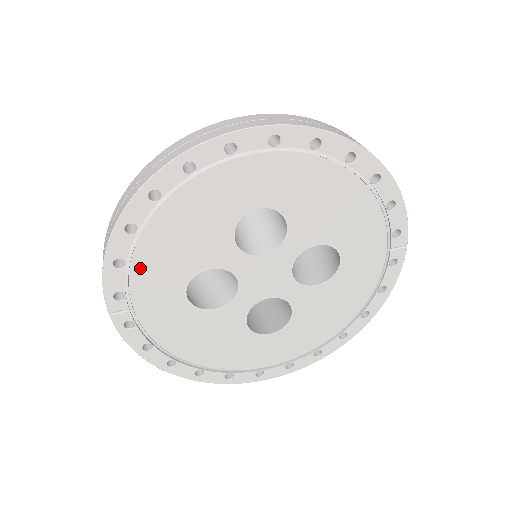
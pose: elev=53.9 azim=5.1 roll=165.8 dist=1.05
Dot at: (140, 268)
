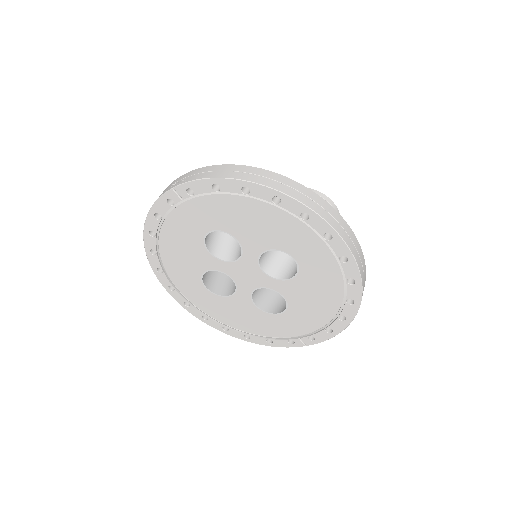
Dot at: (218, 200)
